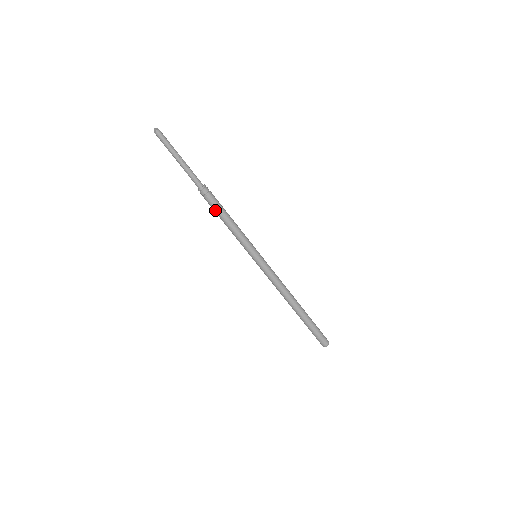
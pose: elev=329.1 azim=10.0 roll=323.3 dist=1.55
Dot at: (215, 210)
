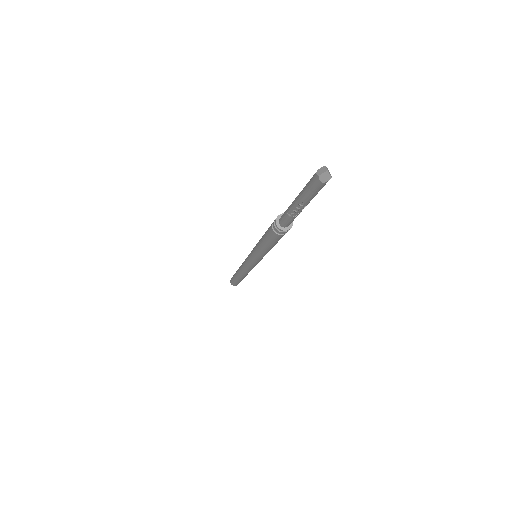
Dot at: (275, 242)
